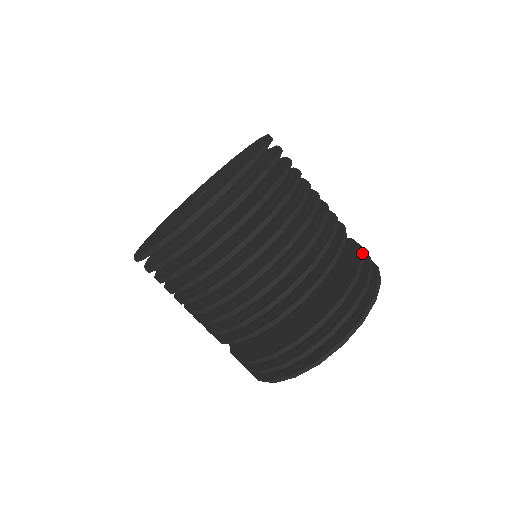
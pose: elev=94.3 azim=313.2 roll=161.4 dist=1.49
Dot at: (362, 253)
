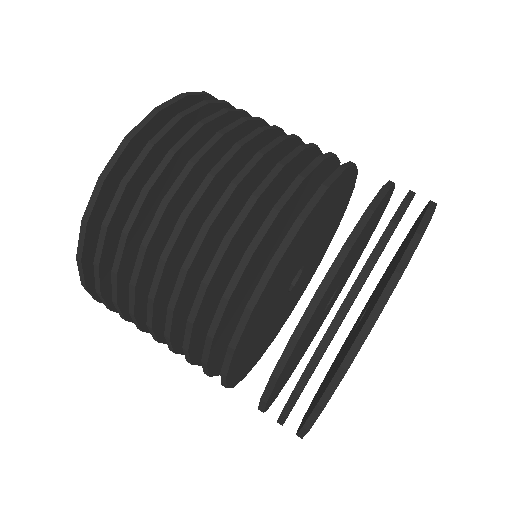
Dot at: (376, 200)
